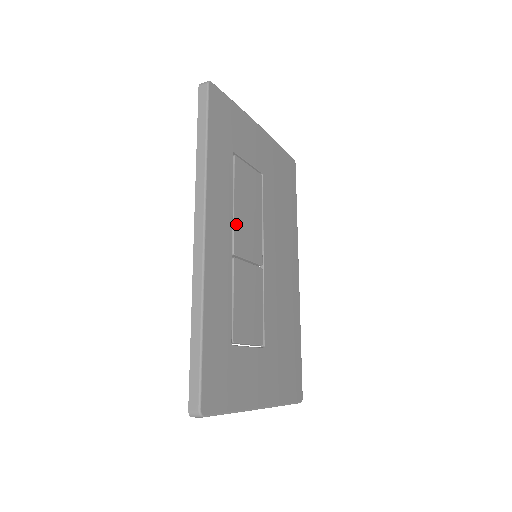
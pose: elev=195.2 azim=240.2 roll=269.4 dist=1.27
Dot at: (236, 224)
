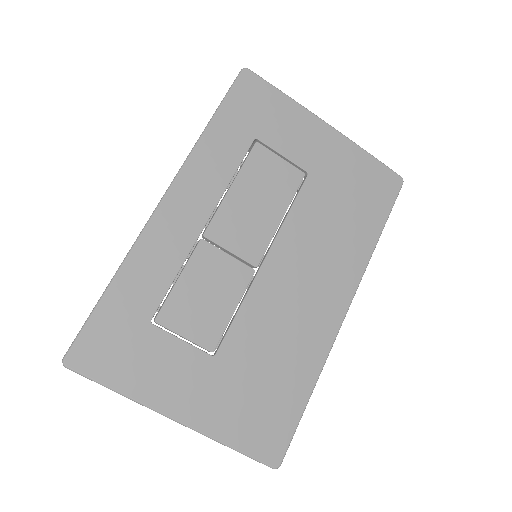
Dot at: (224, 208)
